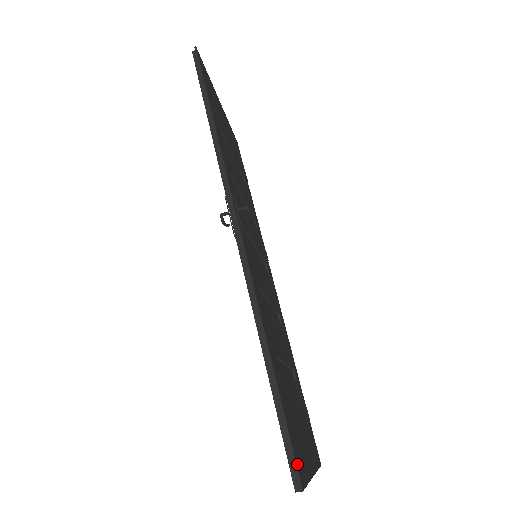
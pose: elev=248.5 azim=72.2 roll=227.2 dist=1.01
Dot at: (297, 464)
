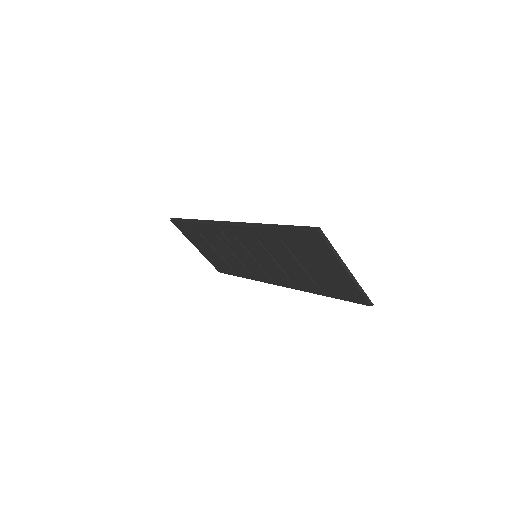
Dot at: (312, 229)
